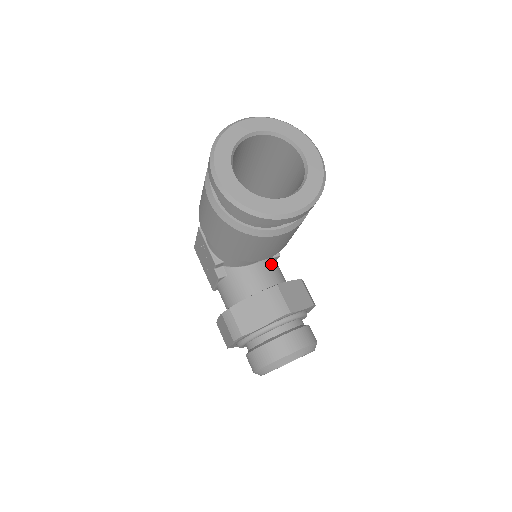
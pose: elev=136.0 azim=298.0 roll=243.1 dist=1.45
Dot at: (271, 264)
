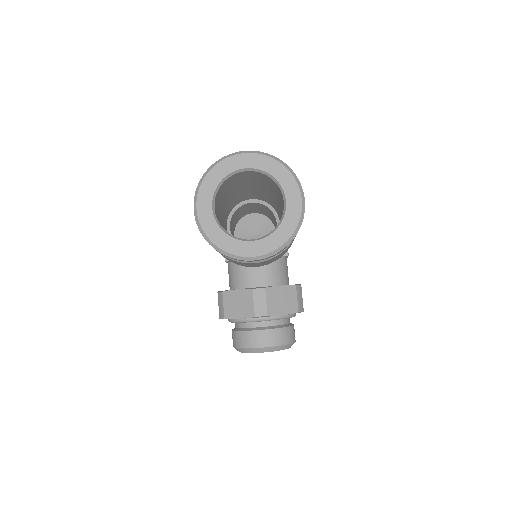
Dot at: (274, 263)
